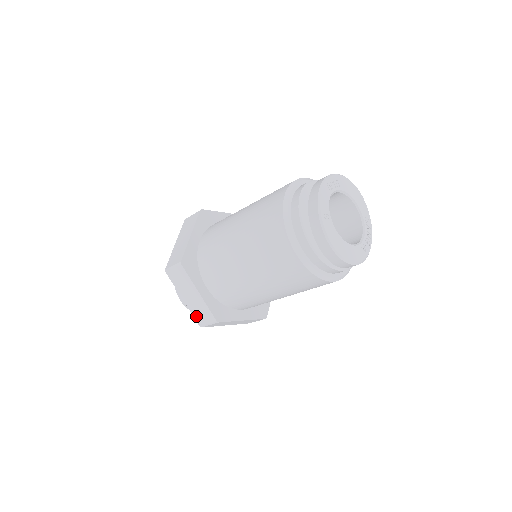
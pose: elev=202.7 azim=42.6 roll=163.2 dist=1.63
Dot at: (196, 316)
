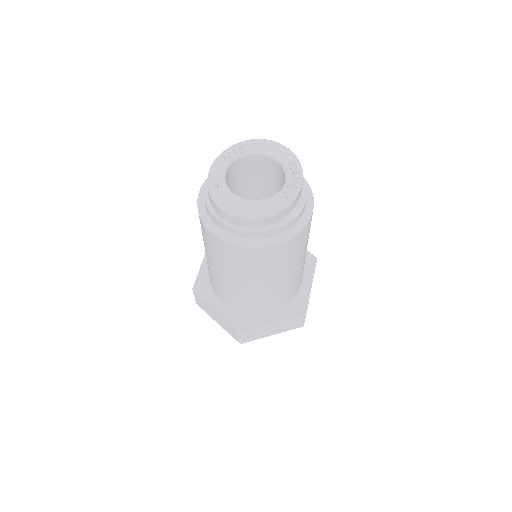
Dot at: (231, 334)
